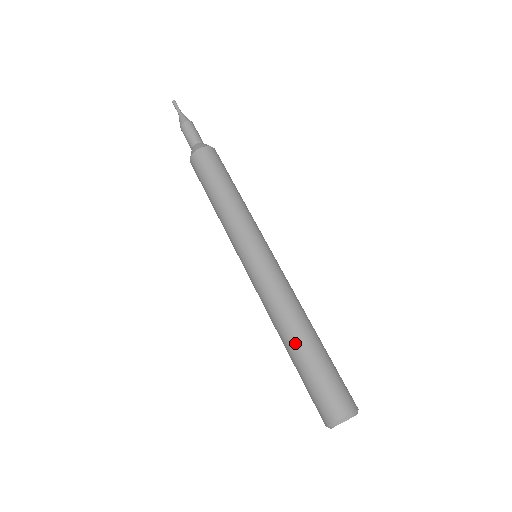
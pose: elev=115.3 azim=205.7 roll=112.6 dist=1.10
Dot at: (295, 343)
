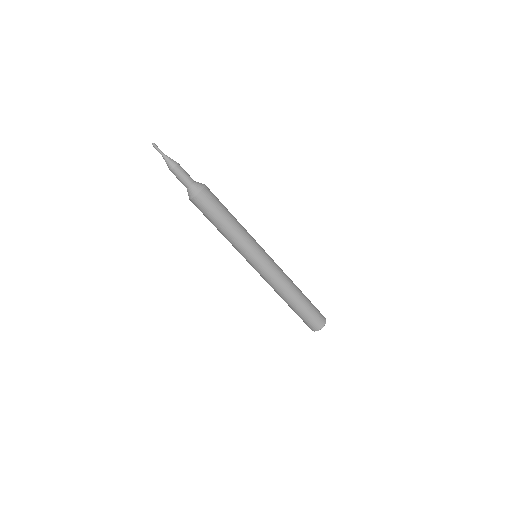
Dot at: (296, 300)
